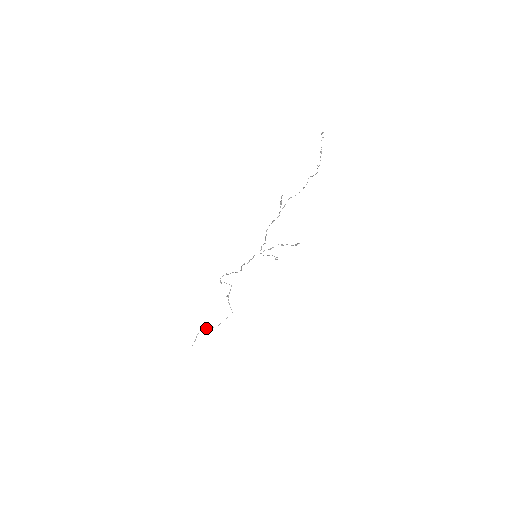
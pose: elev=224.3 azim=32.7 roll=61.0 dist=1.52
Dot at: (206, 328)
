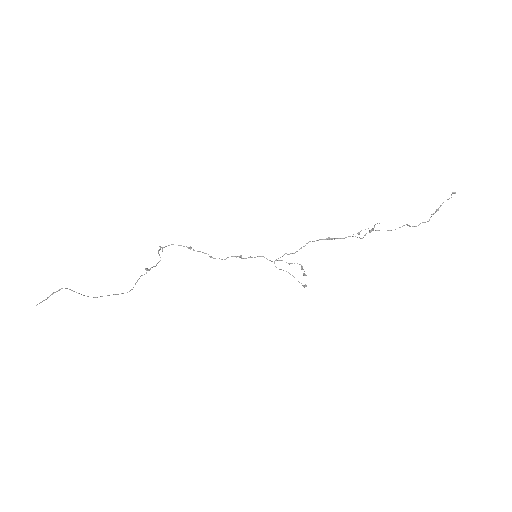
Dot at: occluded
